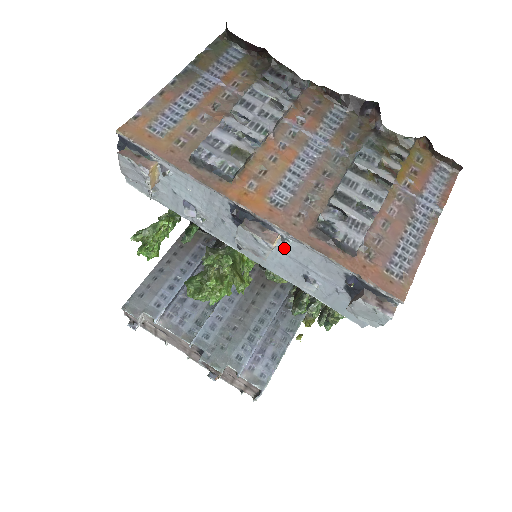
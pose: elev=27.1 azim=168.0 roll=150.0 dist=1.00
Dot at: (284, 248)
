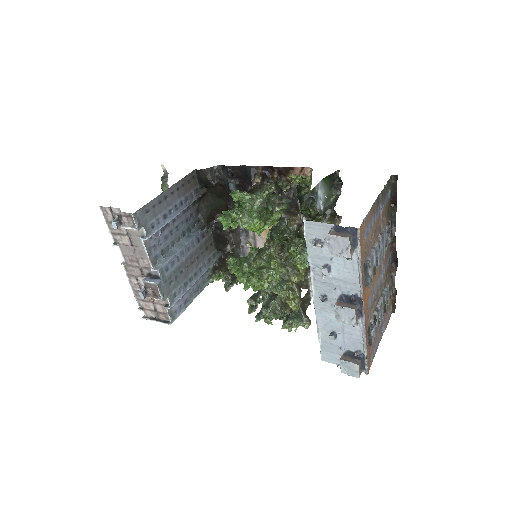
Dot at: (353, 326)
